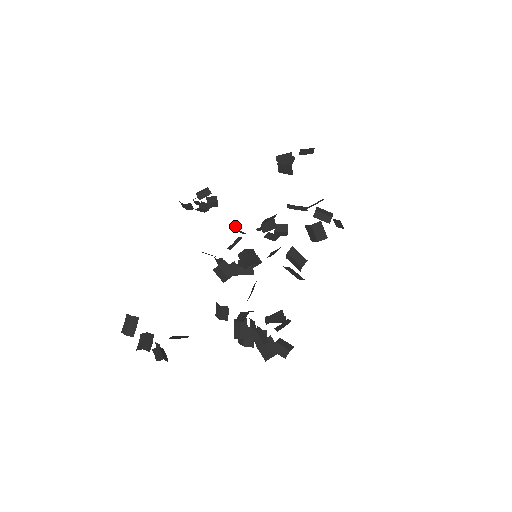
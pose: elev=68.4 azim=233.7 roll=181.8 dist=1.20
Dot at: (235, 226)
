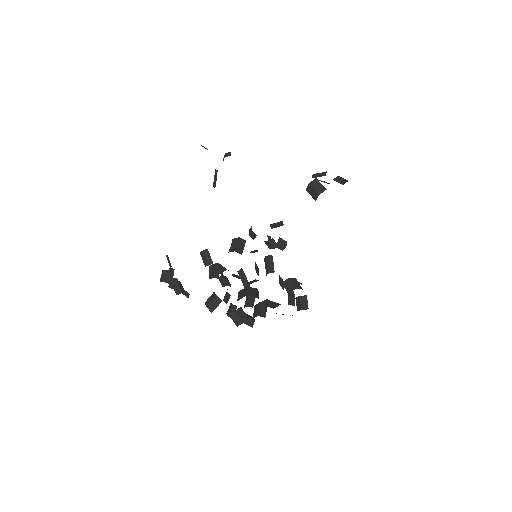
Dot at: (208, 301)
